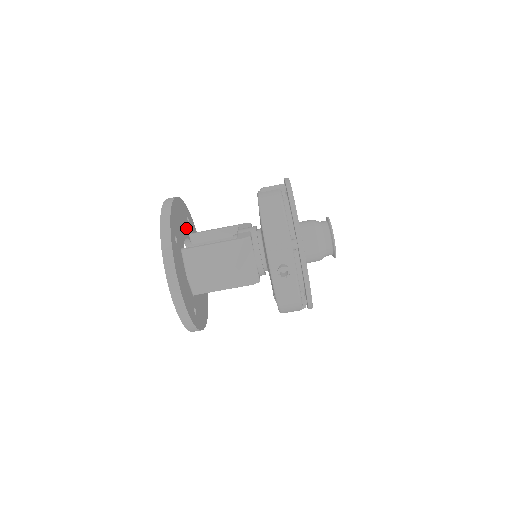
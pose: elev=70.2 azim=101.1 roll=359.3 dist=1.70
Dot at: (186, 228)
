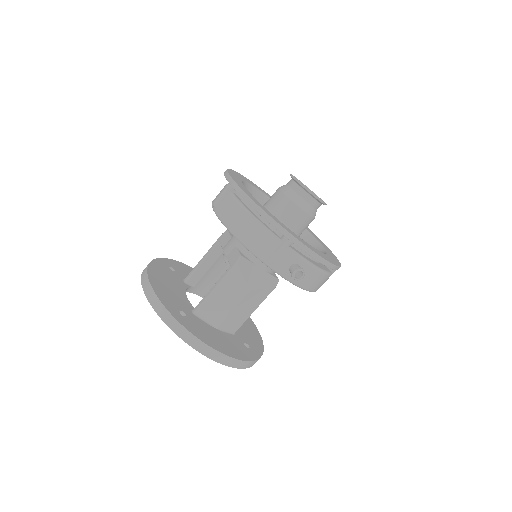
Dot at: (178, 281)
